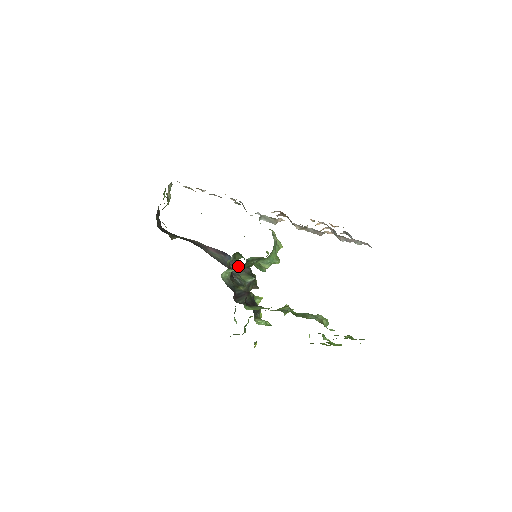
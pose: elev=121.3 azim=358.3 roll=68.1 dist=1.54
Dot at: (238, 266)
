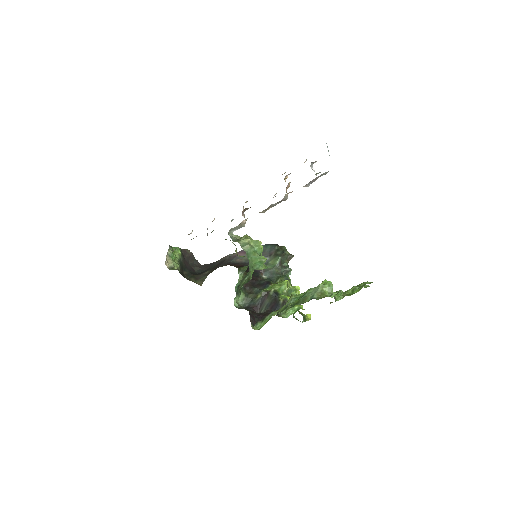
Dot at: (266, 252)
